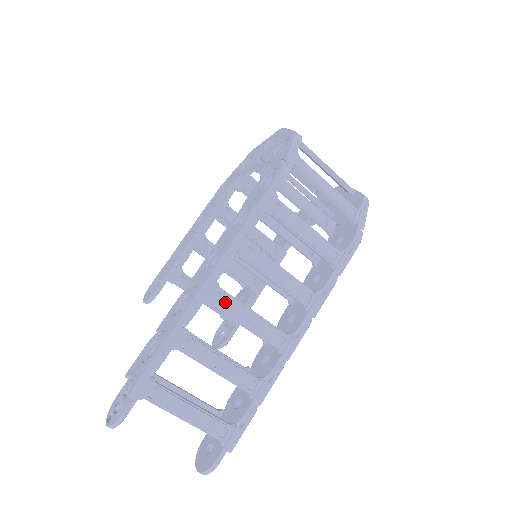
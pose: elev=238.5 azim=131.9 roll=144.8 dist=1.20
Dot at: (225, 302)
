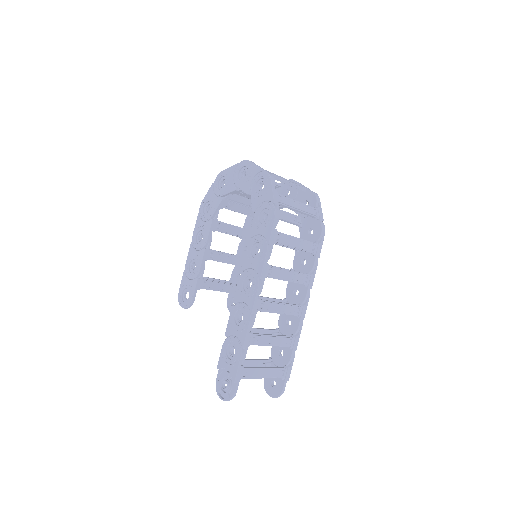
Dot at: (266, 307)
